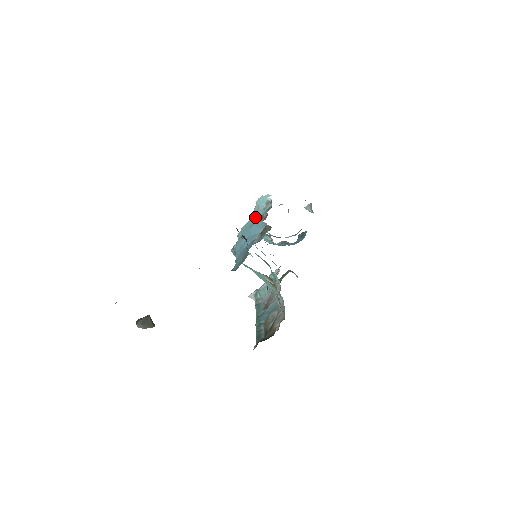
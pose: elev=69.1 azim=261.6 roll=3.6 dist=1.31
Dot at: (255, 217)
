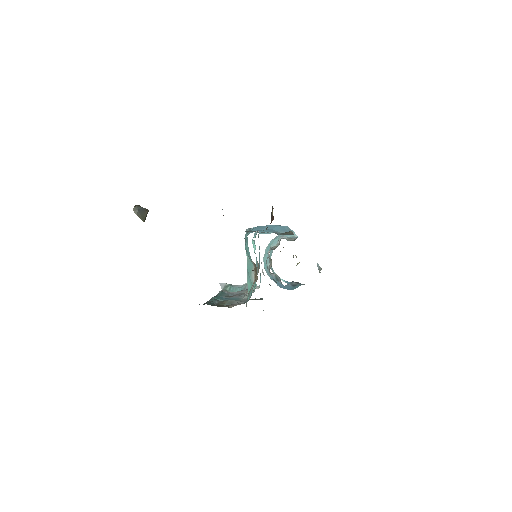
Dot at: occluded
